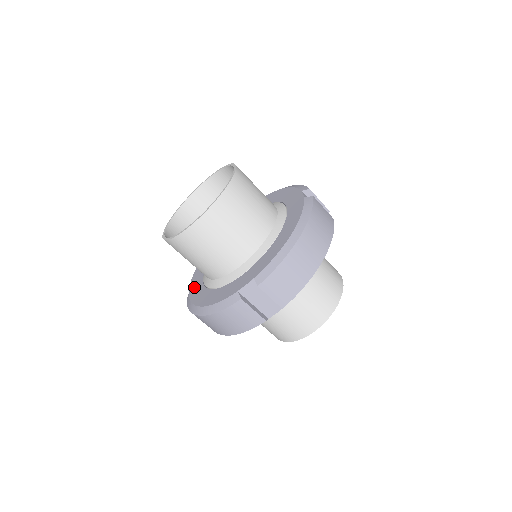
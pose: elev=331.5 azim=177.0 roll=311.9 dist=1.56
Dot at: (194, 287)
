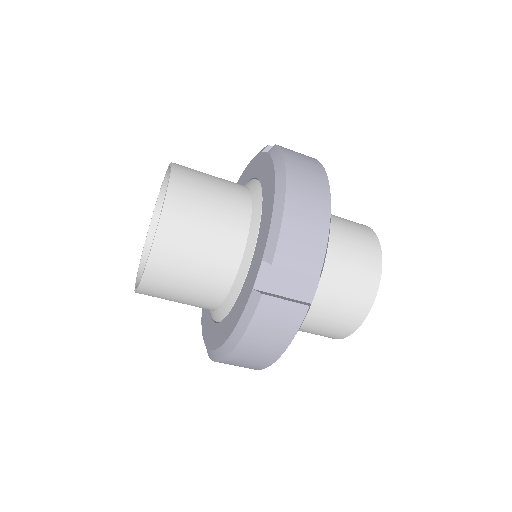
Dot at: (207, 335)
